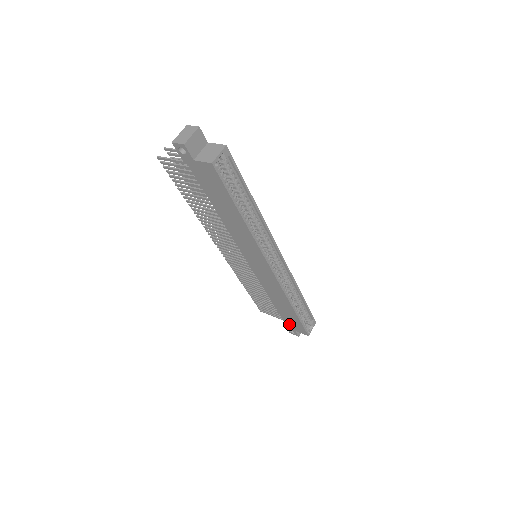
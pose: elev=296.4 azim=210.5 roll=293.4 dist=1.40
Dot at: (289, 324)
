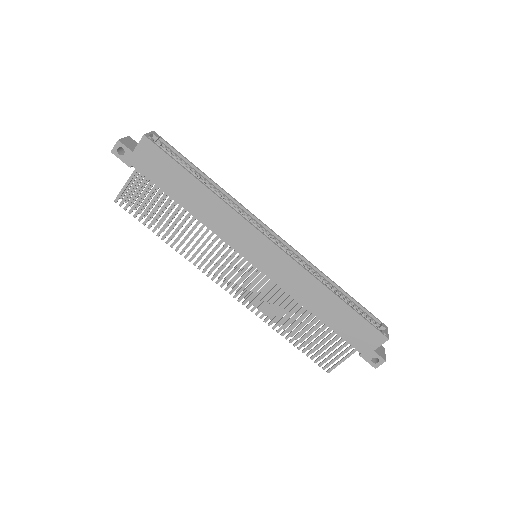
Dot at: (359, 344)
